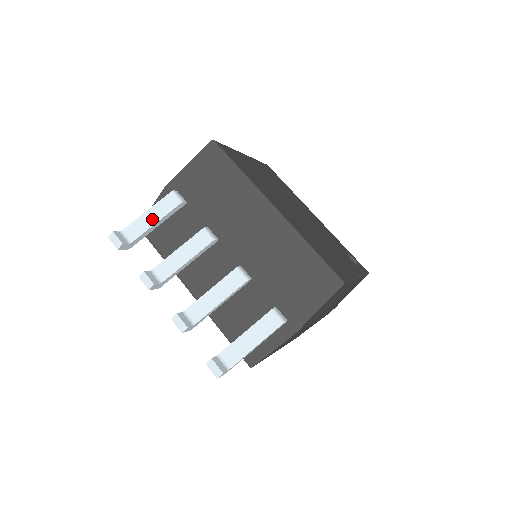
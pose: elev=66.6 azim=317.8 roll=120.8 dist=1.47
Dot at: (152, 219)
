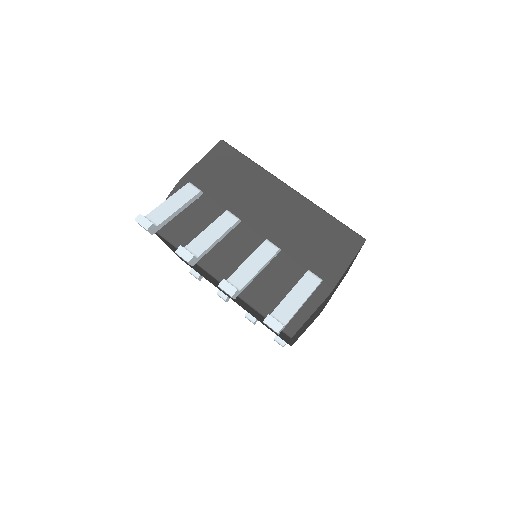
Dot at: (174, 205)
